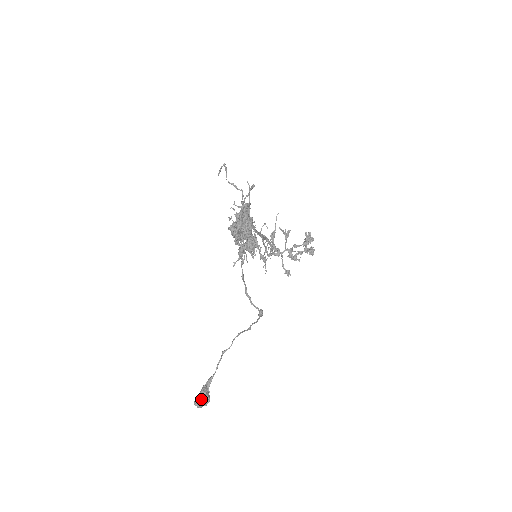
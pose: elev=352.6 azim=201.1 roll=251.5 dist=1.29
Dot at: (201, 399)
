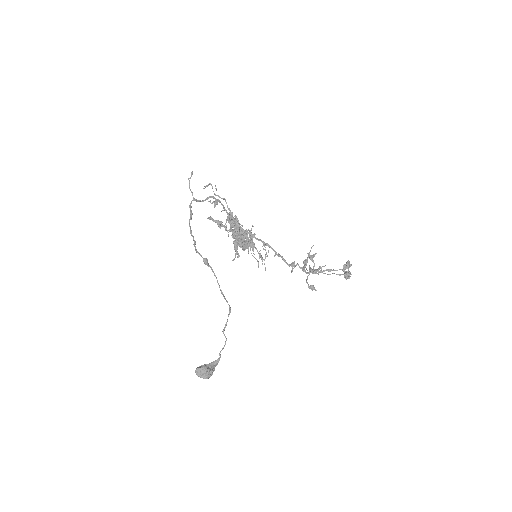
Dot at: (199, 367)
